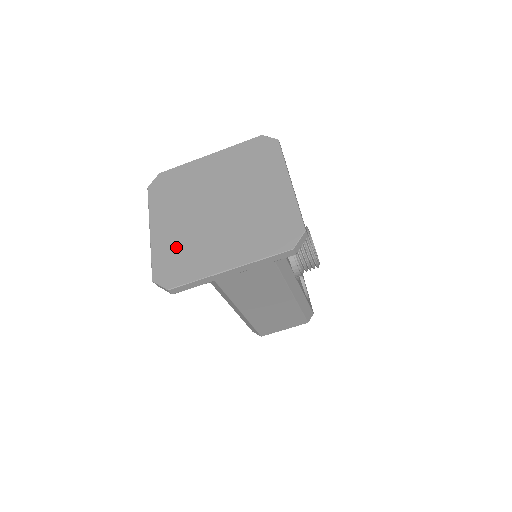
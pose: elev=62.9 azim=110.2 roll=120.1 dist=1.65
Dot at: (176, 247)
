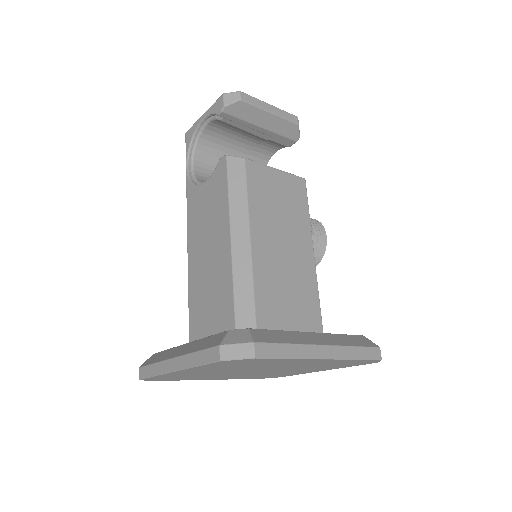
Dot at: (186, 376)
